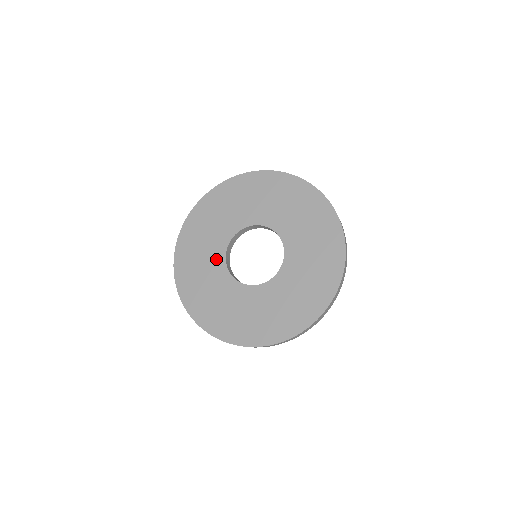
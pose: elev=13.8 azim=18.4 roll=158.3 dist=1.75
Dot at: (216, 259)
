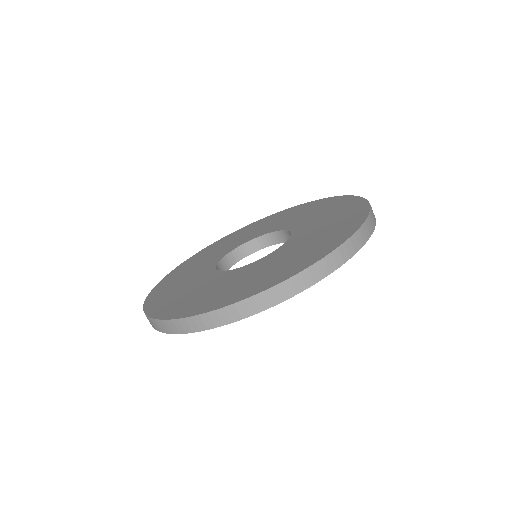
Dot at: (203, 271)
